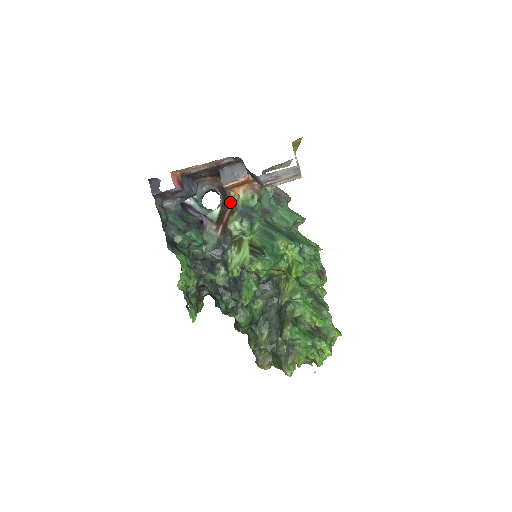
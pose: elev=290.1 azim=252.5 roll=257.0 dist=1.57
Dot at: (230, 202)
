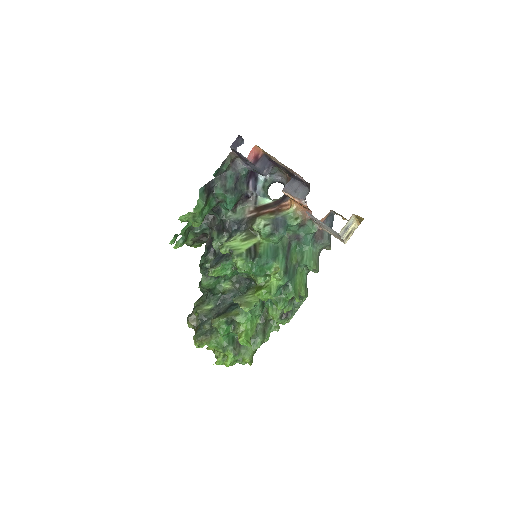
Dot at: (281, 205)
